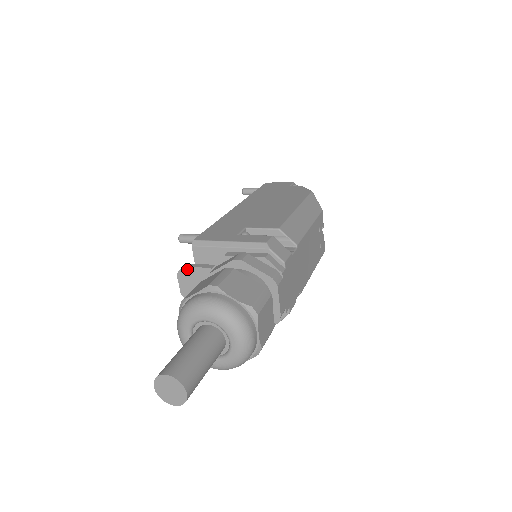
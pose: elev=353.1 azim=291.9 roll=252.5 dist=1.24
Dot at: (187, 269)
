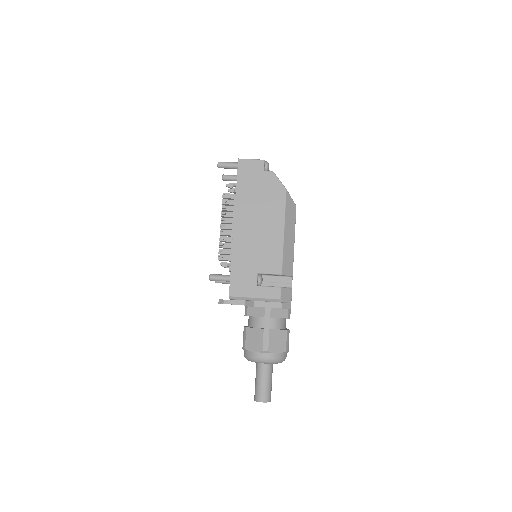
Dot at: occluded
